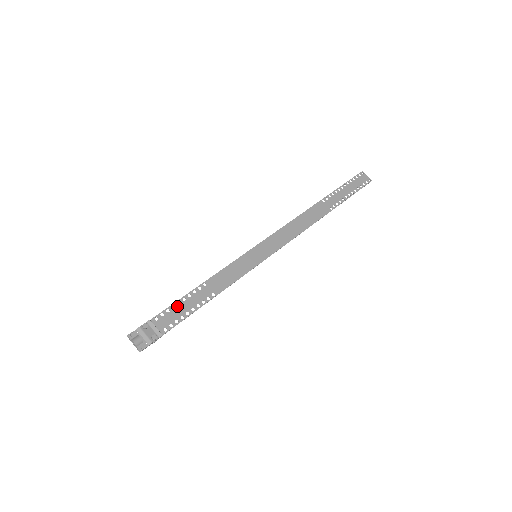
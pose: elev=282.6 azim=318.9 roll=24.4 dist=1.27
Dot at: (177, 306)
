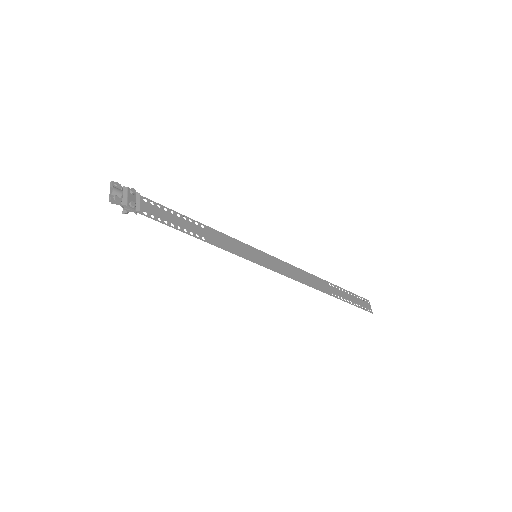
Dot at: (169, 212)
